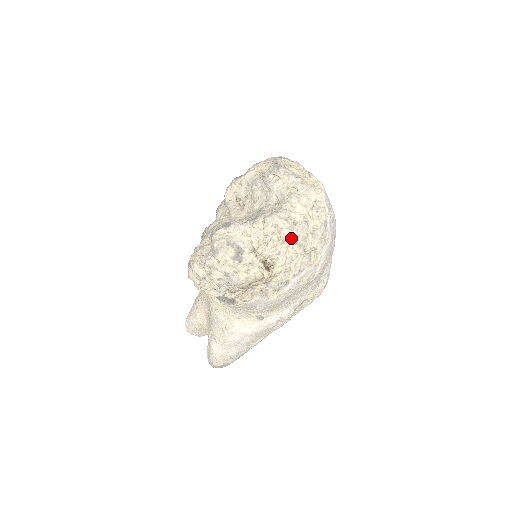
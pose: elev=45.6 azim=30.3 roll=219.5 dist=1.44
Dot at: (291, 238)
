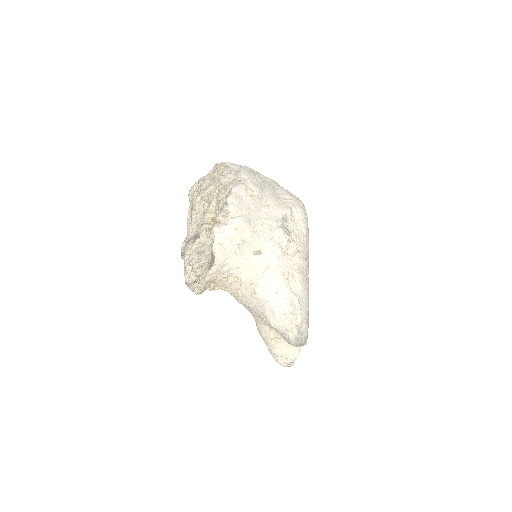
Dot at: (212, 192)
